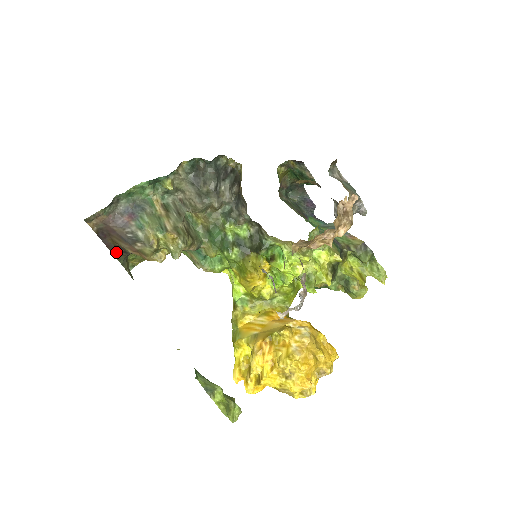
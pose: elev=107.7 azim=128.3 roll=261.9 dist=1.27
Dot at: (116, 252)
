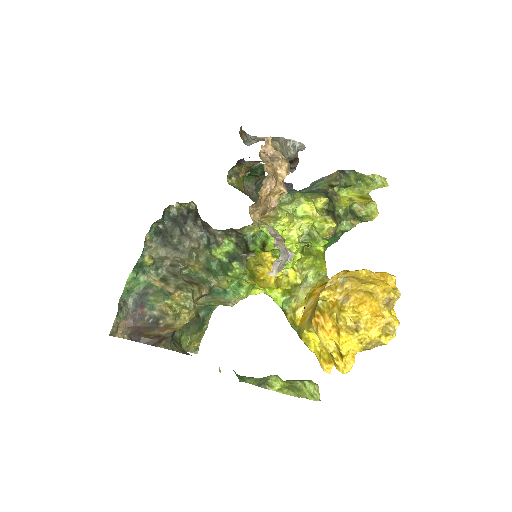
Dot at: (158, 343)
